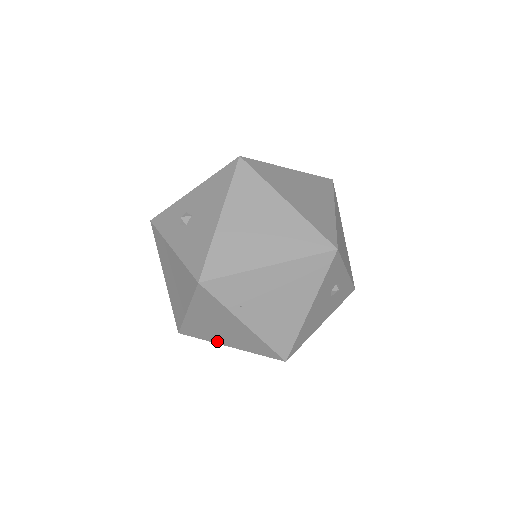
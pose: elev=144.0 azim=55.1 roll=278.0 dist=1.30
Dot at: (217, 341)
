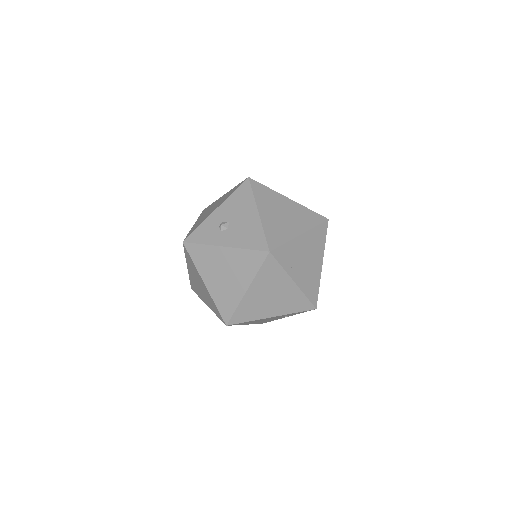
Dot at: (262, 316)
